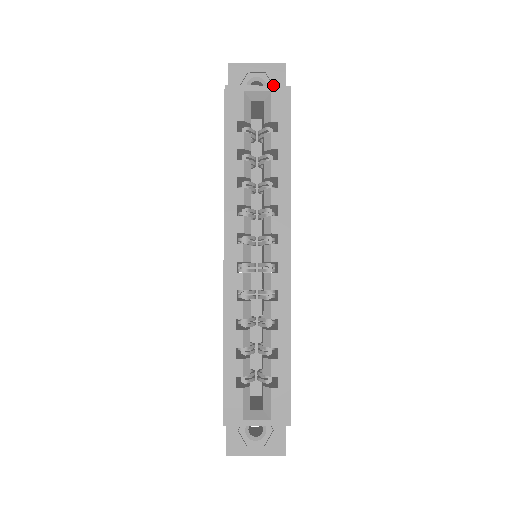
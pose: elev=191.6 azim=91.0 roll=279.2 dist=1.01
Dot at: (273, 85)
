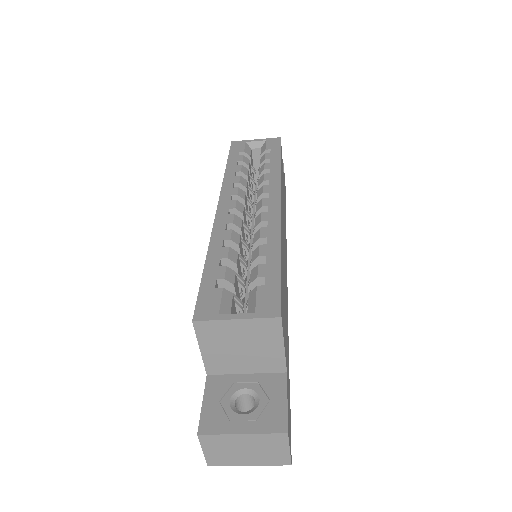
Dot at: occluded
